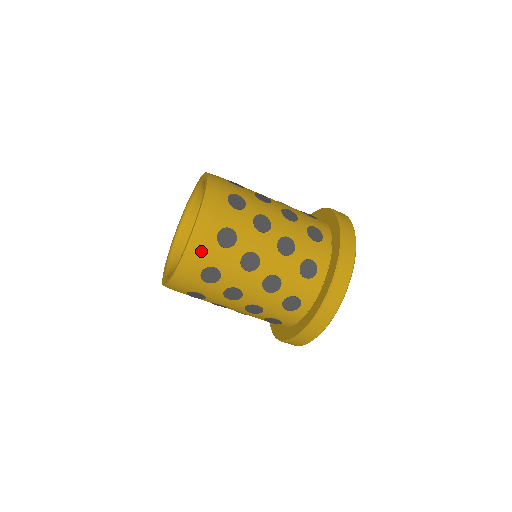
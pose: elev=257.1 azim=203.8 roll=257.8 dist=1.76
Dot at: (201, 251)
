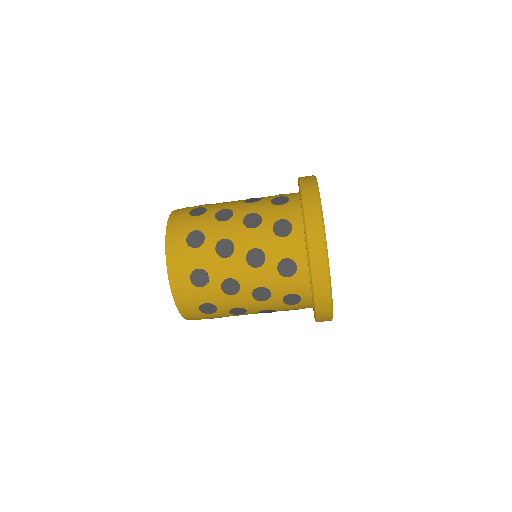
Dot at: (179, 225)
